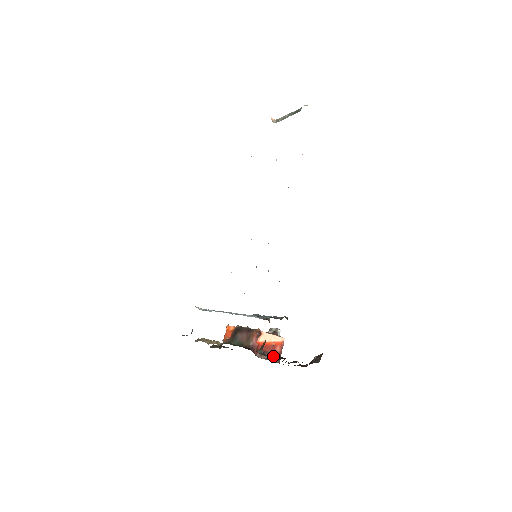
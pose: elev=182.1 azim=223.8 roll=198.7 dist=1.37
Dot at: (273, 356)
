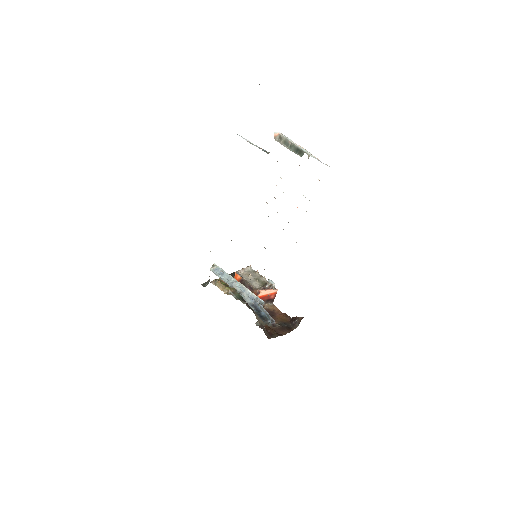
Dot at: occluded
